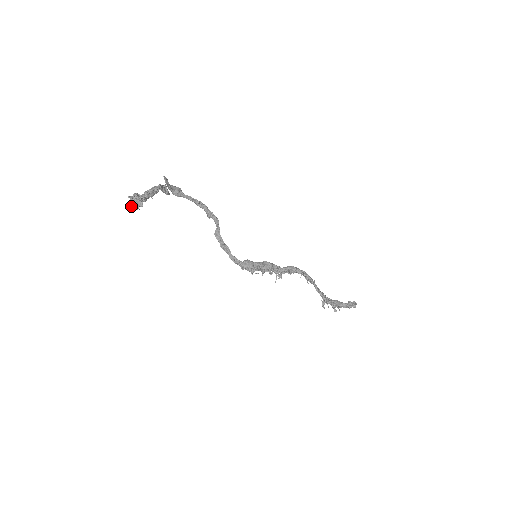
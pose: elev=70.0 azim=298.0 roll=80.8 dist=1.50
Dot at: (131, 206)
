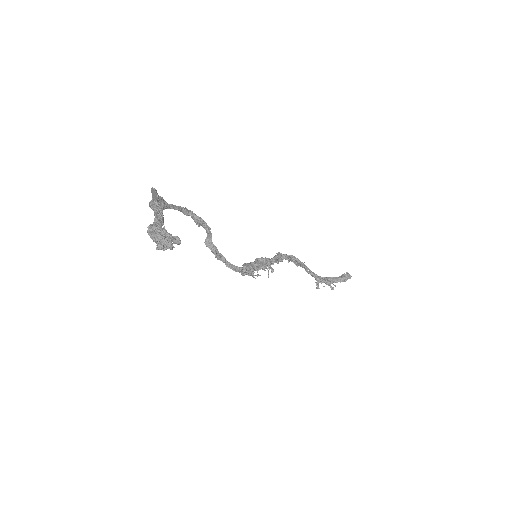
Dot at: (163, 247)
